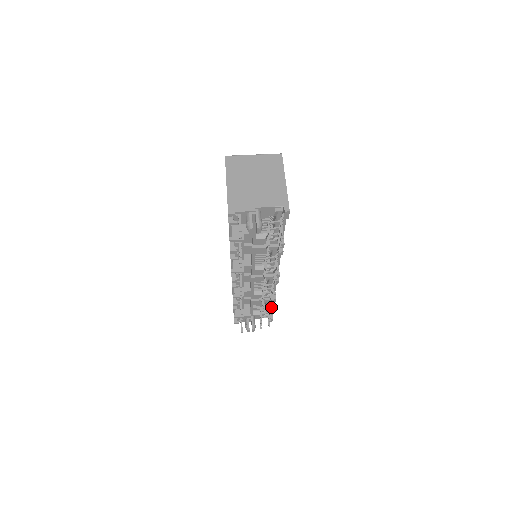
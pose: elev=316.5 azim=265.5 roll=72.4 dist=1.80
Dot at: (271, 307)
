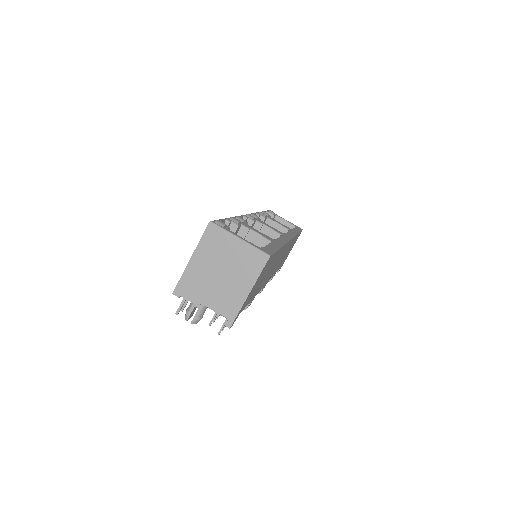
Dot at: occluded
